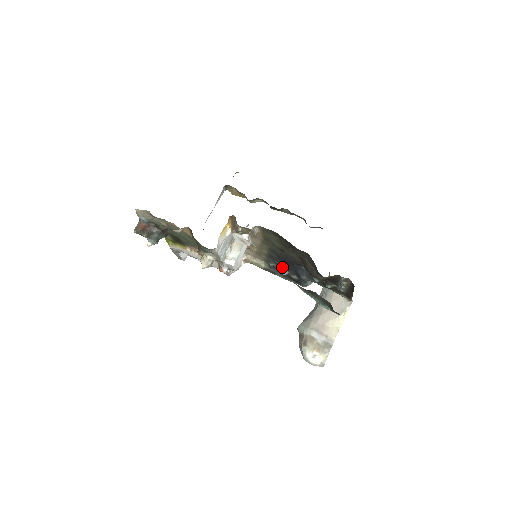
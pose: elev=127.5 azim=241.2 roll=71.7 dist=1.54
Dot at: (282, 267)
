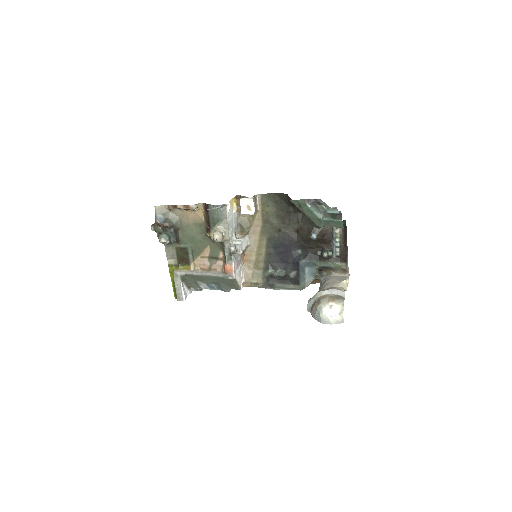
Dot at: (280, 268)
